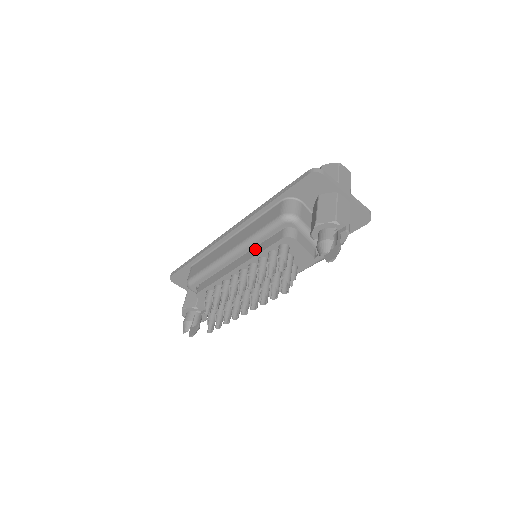
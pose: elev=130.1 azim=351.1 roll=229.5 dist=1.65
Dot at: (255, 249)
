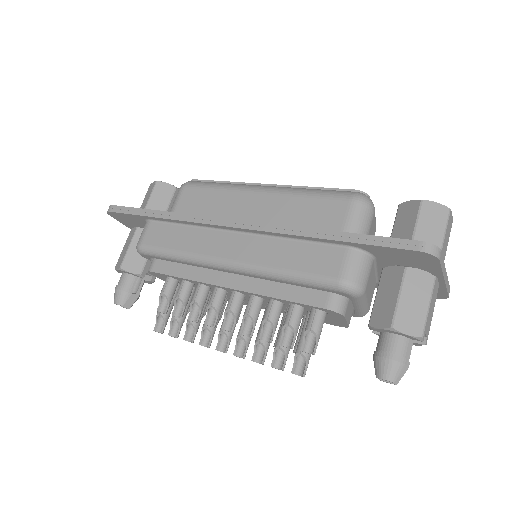
Dot at: (270, 282)
